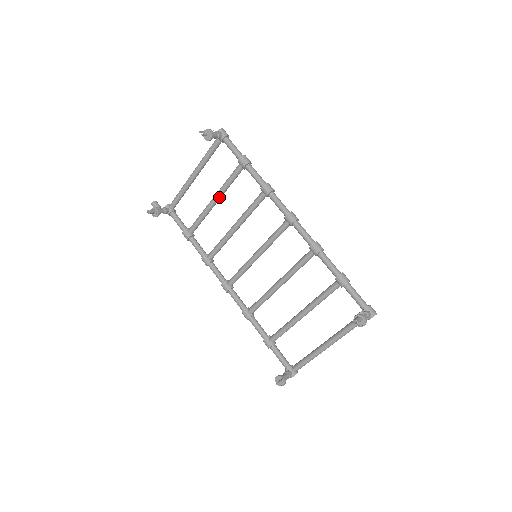
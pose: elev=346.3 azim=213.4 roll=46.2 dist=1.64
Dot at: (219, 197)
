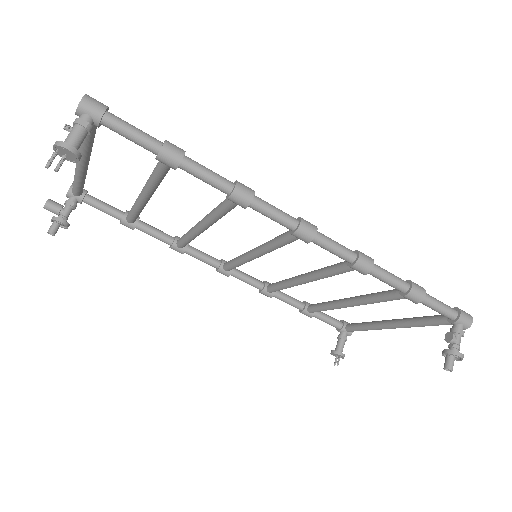
Dot at: (151, 194)
